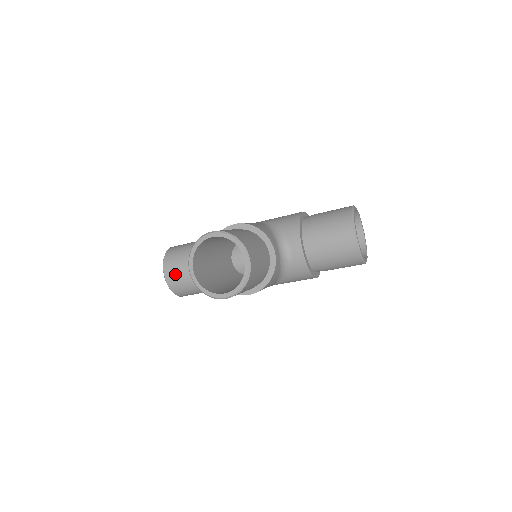
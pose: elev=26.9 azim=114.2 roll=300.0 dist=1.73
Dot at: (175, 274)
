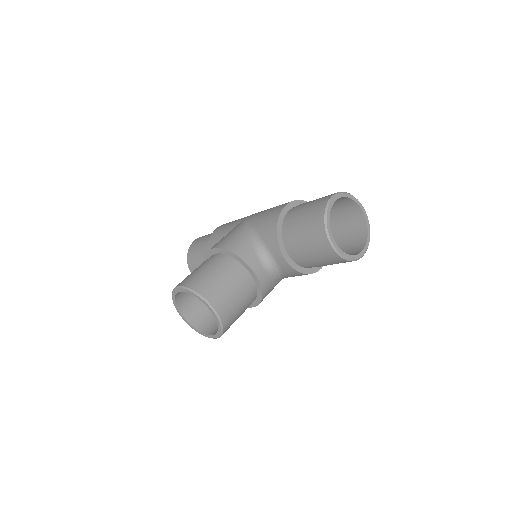
Dot at: occluded
